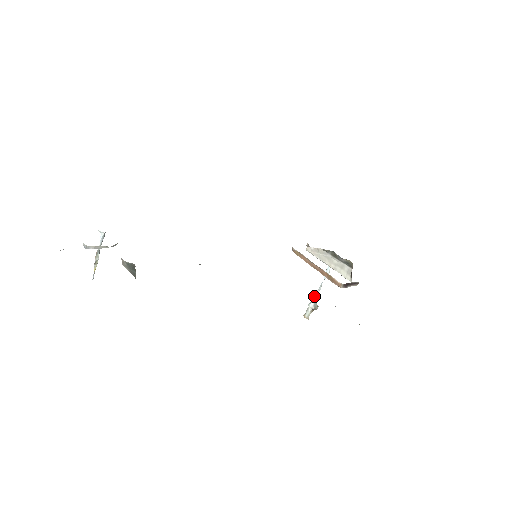
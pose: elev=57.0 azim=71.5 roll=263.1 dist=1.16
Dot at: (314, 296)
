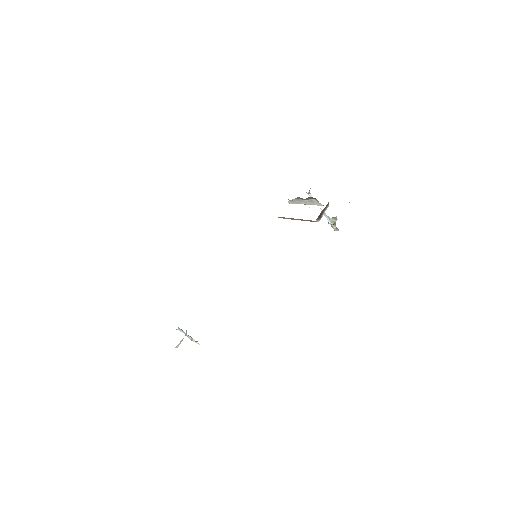
Dot at: occluded
